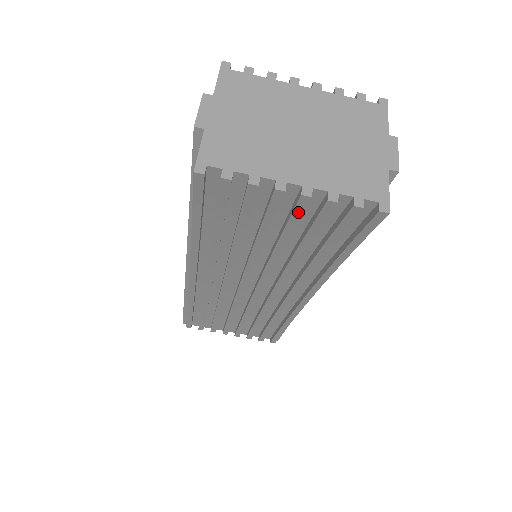
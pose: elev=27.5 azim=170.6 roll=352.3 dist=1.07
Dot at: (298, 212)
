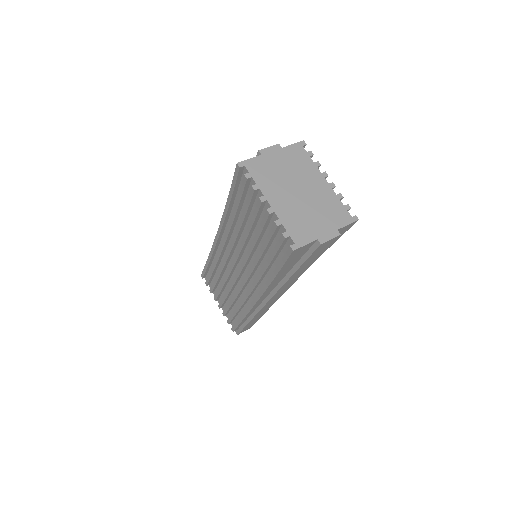
Dot at: (264, 221)
